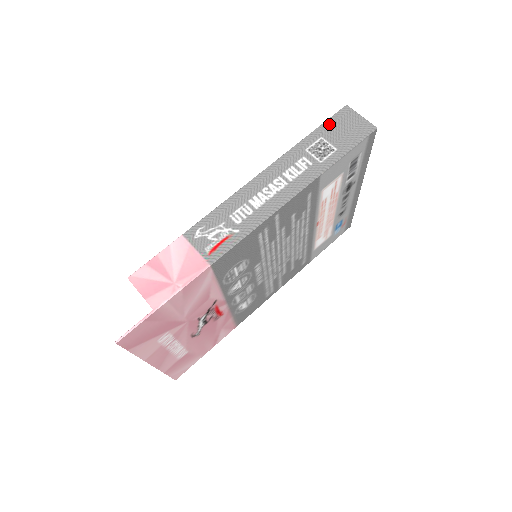
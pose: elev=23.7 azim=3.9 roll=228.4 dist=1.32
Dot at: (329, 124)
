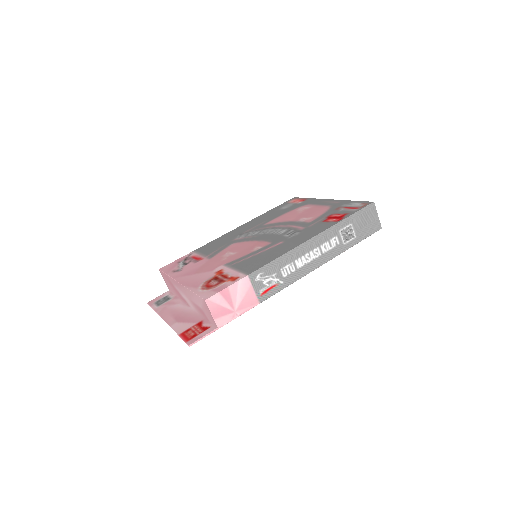
Dot at: (359, 214)
